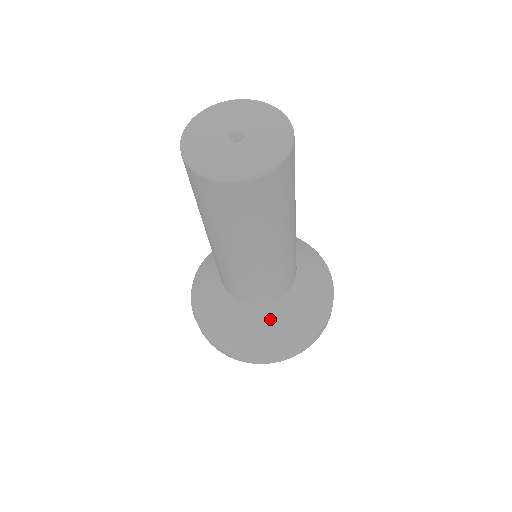
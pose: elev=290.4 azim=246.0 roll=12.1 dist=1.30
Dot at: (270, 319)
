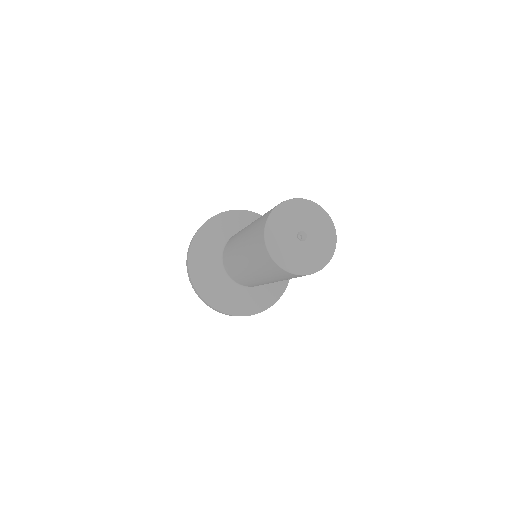
Dot at: (266, 289)
